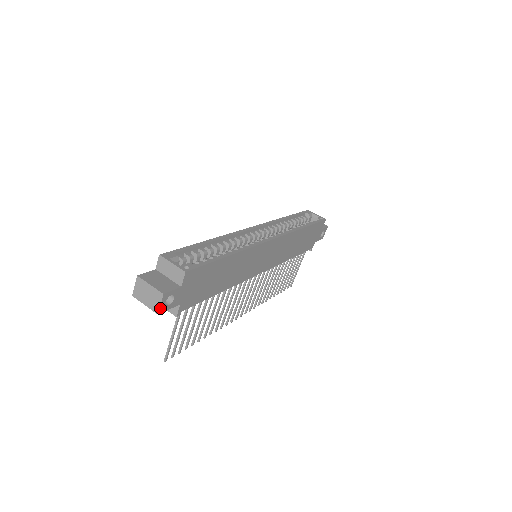
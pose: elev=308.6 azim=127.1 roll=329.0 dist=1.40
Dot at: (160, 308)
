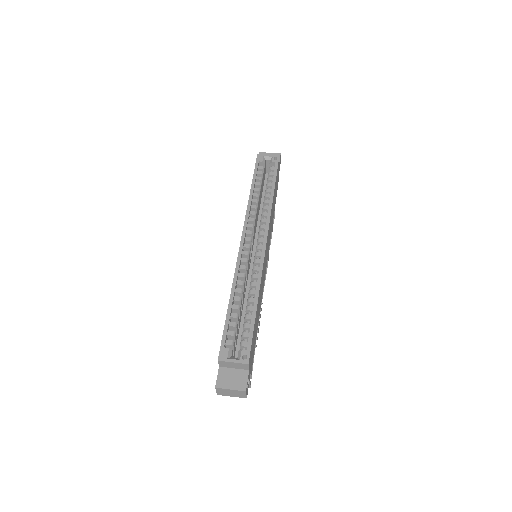
Dot at: (246, 395)
